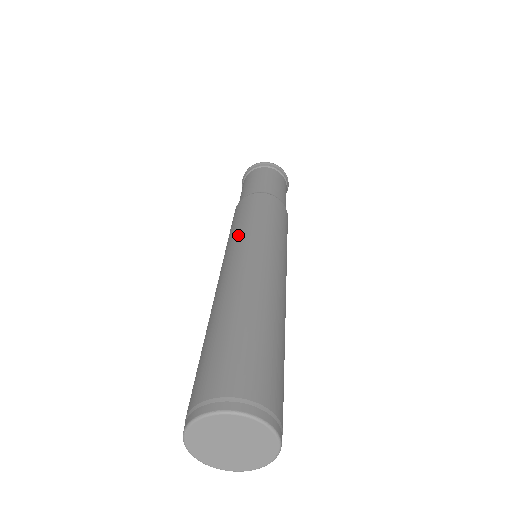
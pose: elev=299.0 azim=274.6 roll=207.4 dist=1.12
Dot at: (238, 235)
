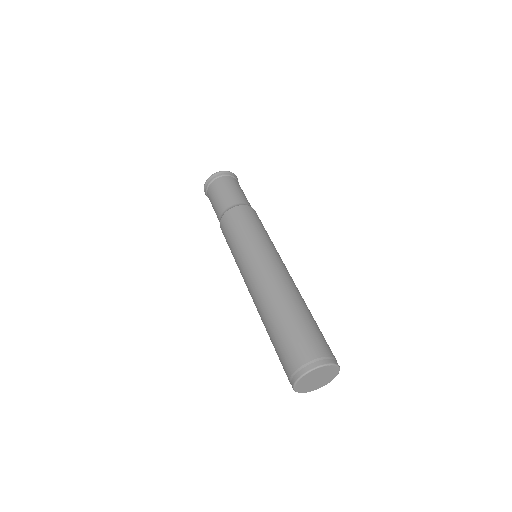
Dot at: (246, 248)
